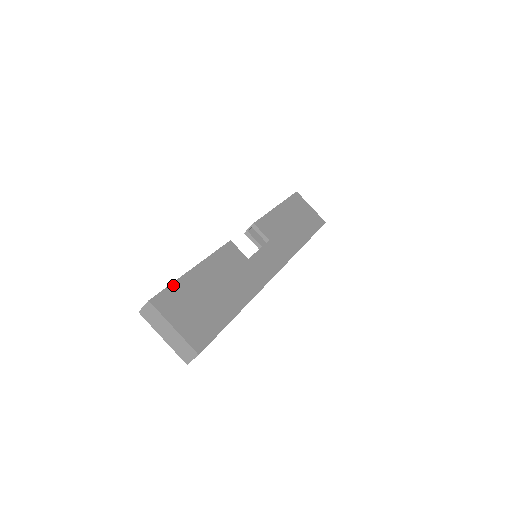
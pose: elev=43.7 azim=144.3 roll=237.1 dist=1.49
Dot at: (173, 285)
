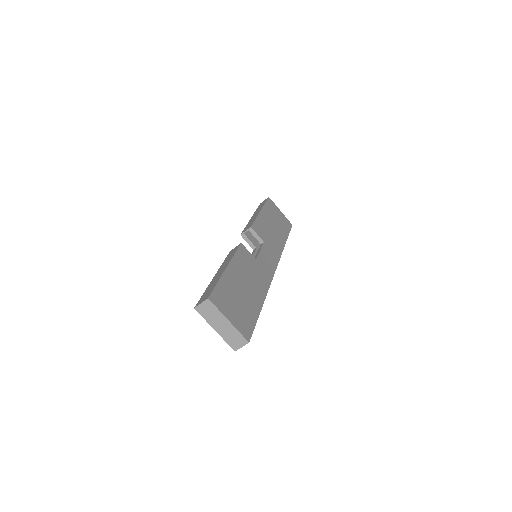
Dot at: (218, 284)
